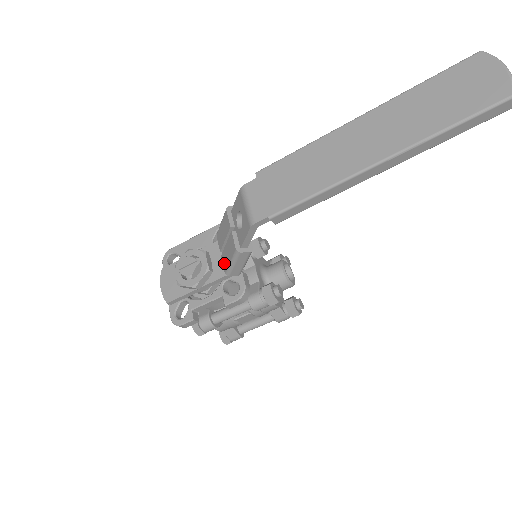
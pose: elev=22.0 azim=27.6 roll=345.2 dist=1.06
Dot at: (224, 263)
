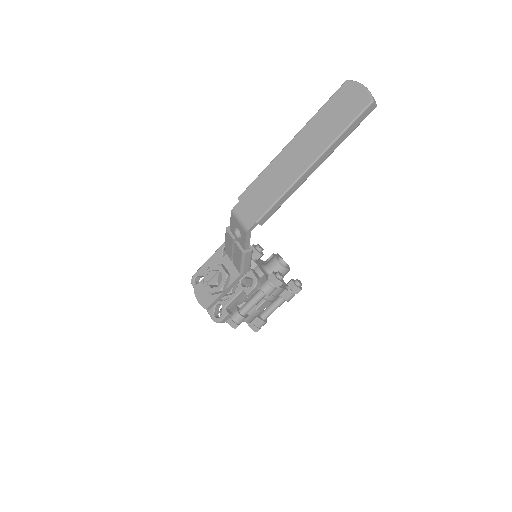
Dot at: (236, 266)
